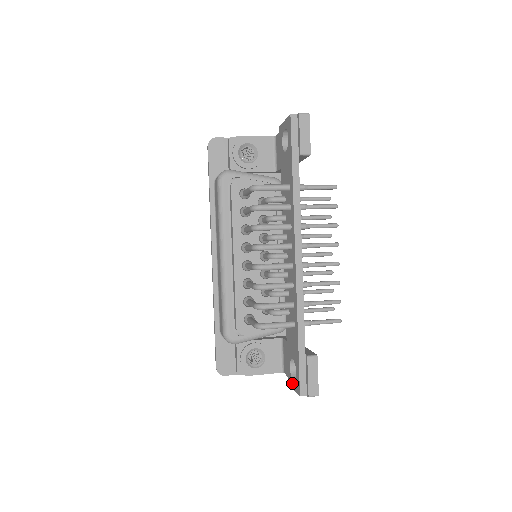
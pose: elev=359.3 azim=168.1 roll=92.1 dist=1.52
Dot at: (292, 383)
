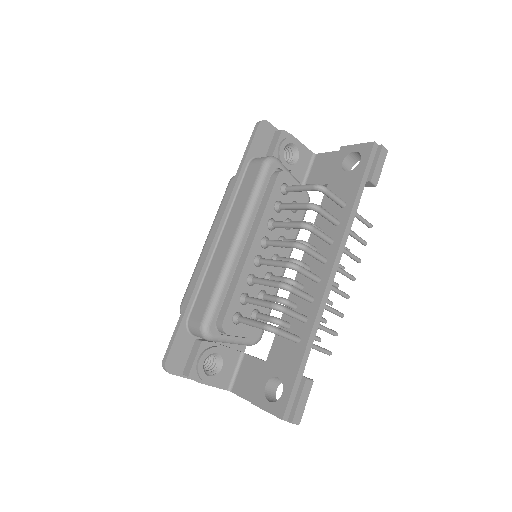
Dot at: (265, 403)
